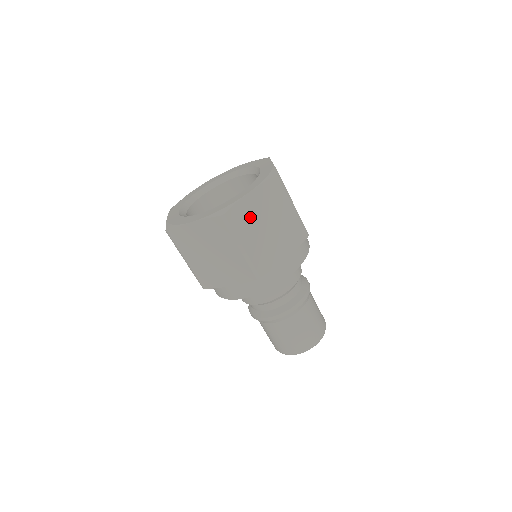
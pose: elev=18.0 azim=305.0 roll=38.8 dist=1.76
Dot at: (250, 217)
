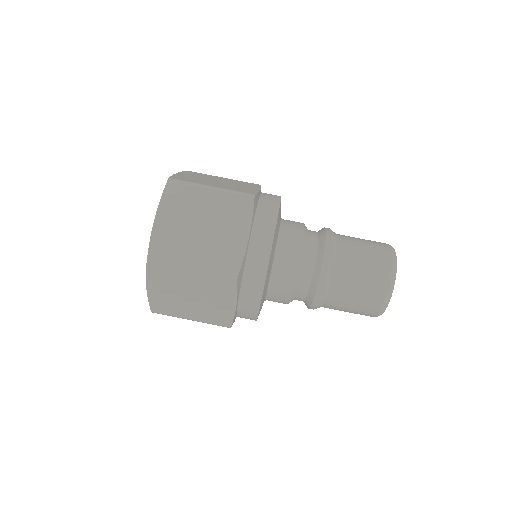
Dot at: (170, 301)
